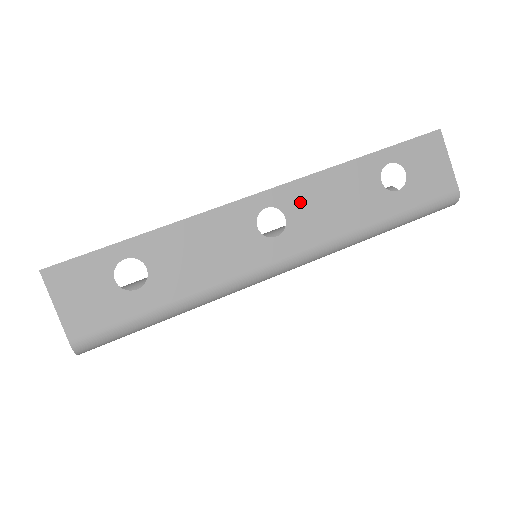
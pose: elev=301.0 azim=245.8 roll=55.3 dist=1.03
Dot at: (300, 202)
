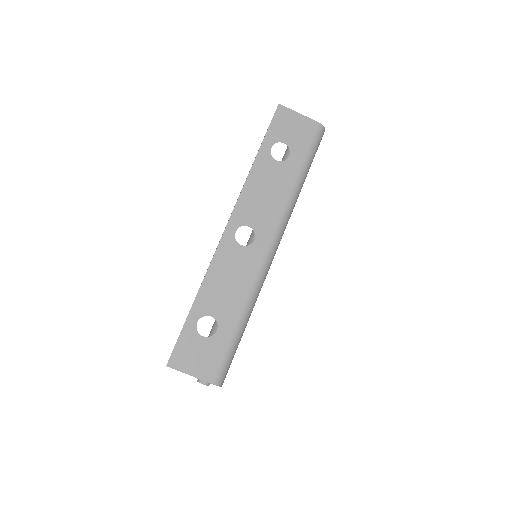
Dot at: (248, 212)
